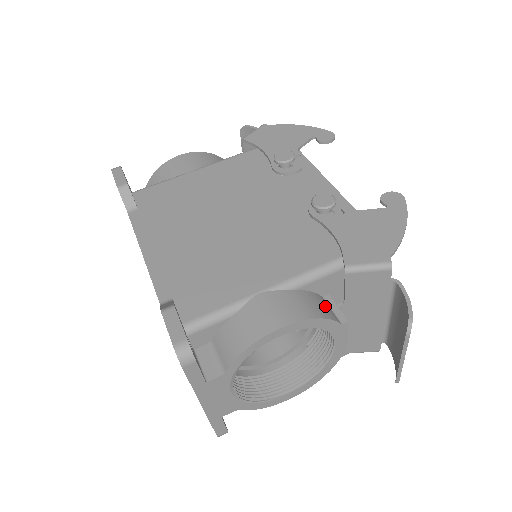
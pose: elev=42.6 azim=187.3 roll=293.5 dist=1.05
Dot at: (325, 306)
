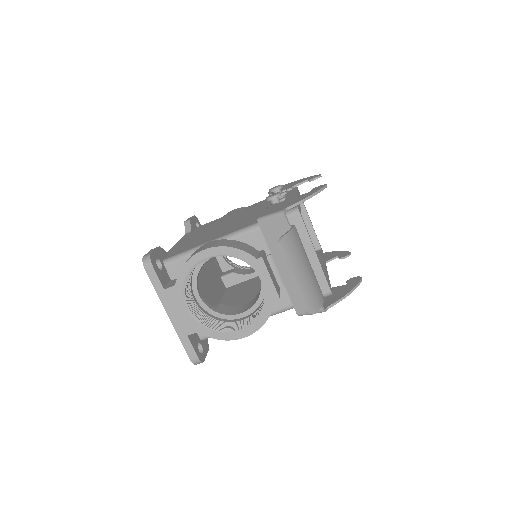
Dot at: (250, 250)
